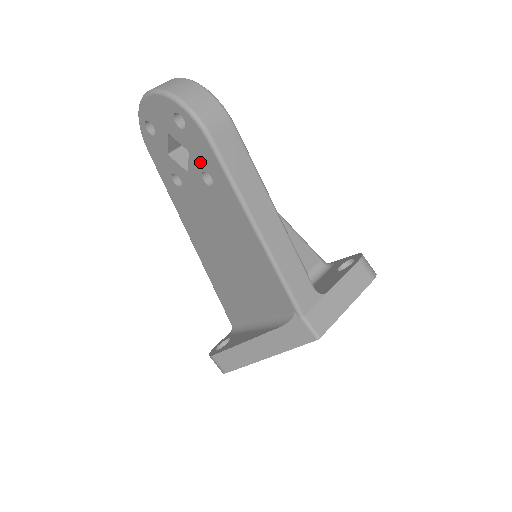
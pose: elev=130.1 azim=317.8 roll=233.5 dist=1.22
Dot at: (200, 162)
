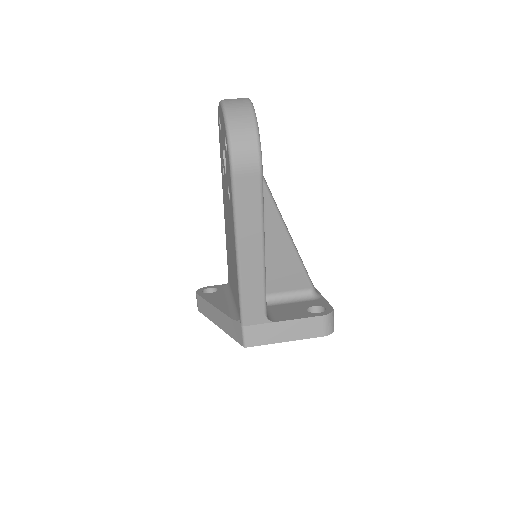
Dot at: (228, 179)
